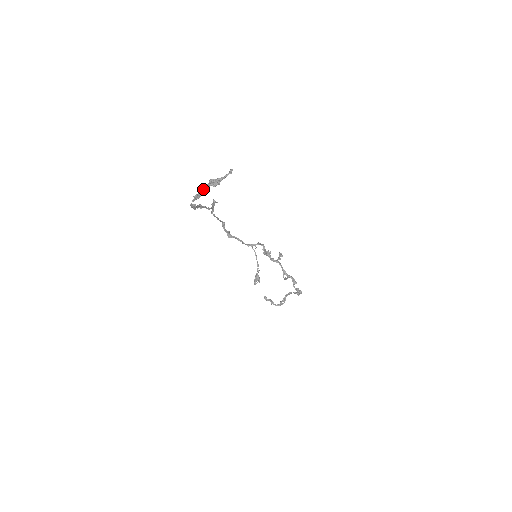
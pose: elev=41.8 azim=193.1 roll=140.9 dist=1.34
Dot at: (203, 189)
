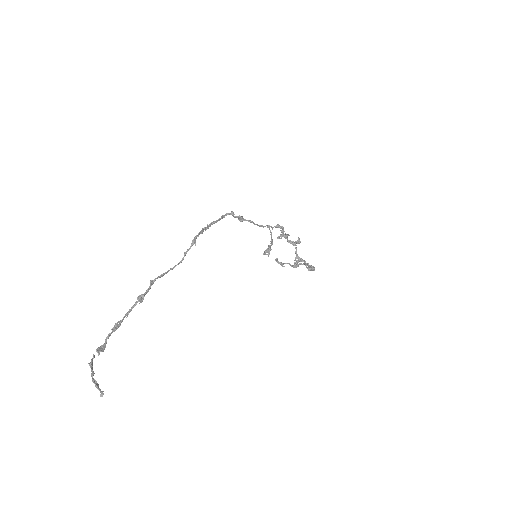
Dot at: (92, 371)
